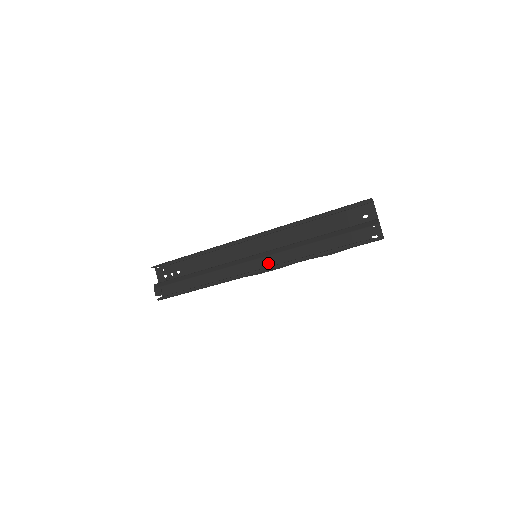
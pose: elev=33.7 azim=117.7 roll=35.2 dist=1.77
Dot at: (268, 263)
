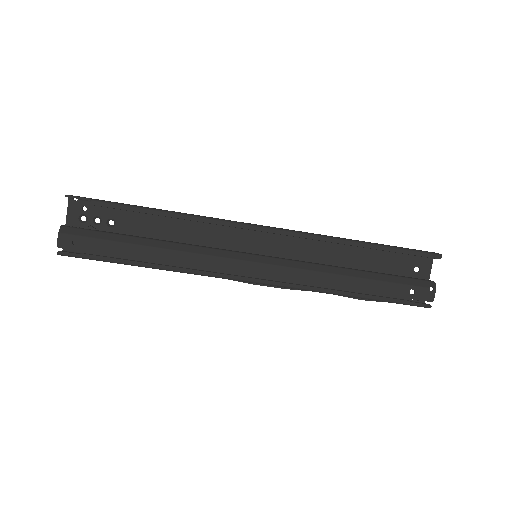
Dot at: (275, 276)
